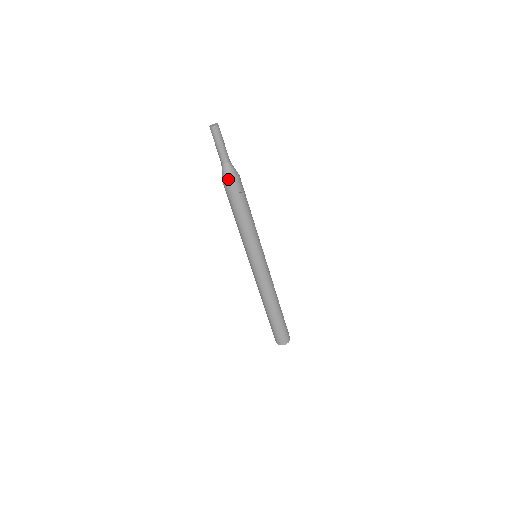
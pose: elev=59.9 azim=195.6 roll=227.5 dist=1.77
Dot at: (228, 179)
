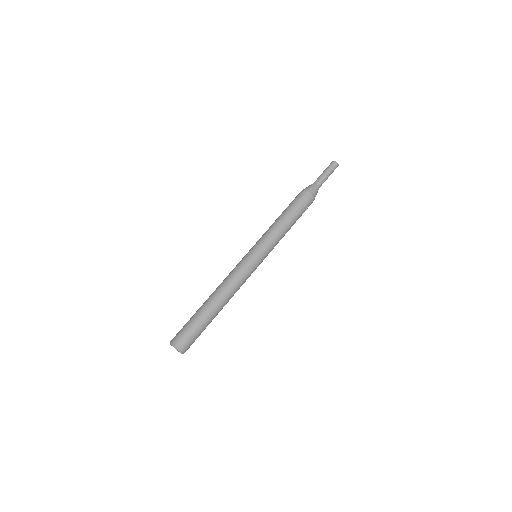
Dot at: (312, 192)
